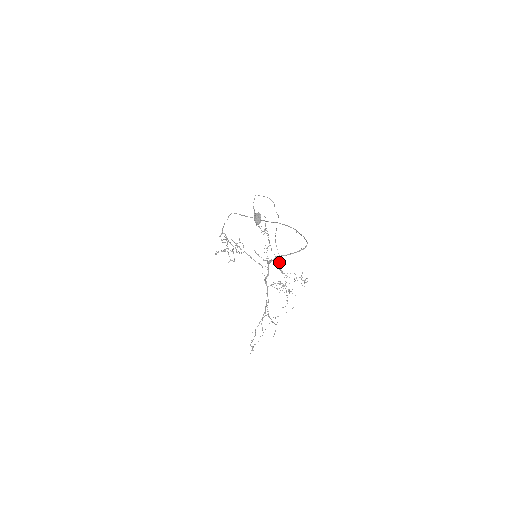
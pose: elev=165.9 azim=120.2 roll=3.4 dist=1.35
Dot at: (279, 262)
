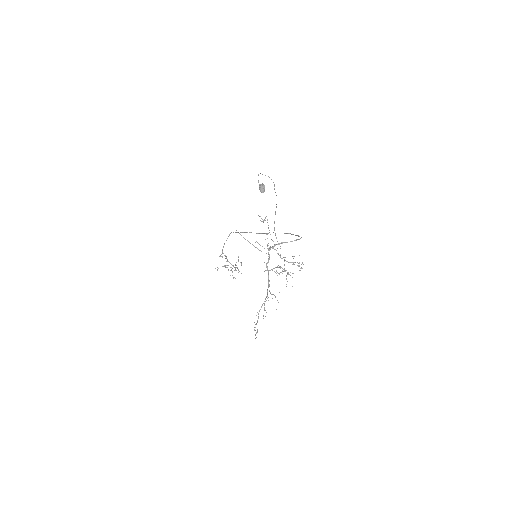
Dot at: occluded
